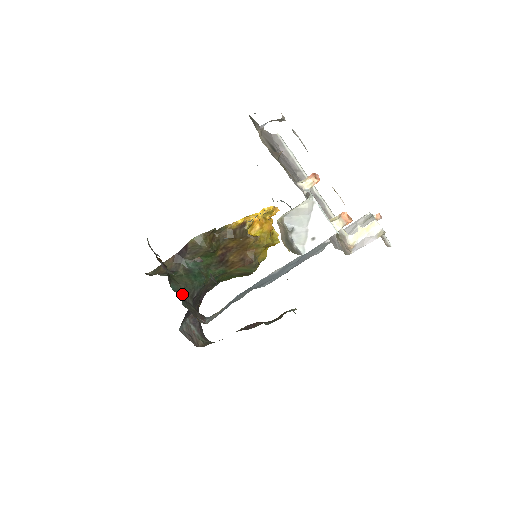
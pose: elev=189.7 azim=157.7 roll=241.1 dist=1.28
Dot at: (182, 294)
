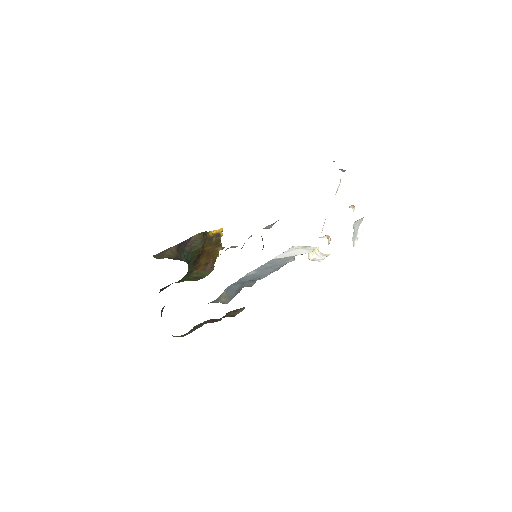
Dot at: occluded
